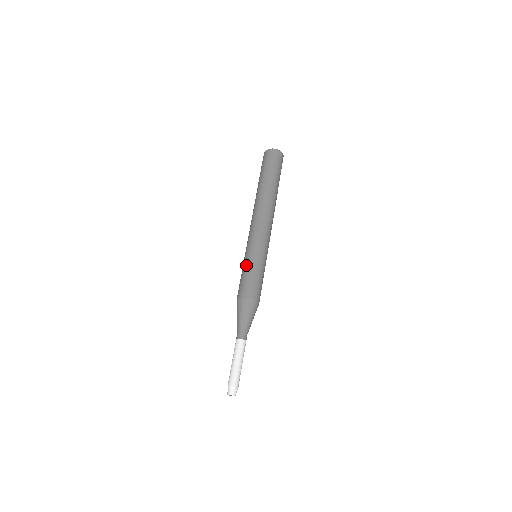
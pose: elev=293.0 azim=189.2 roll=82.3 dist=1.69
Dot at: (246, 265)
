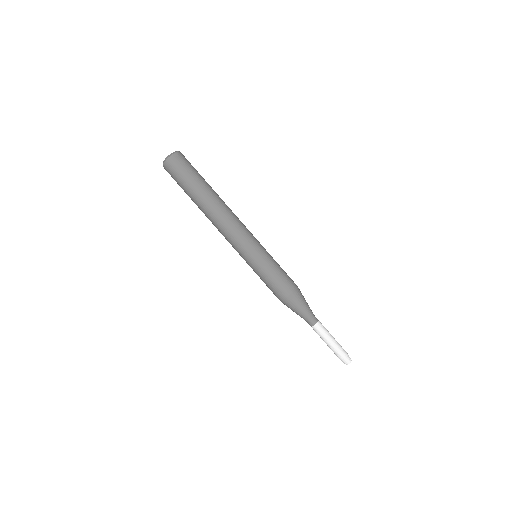
Dot at: (259, 274)
